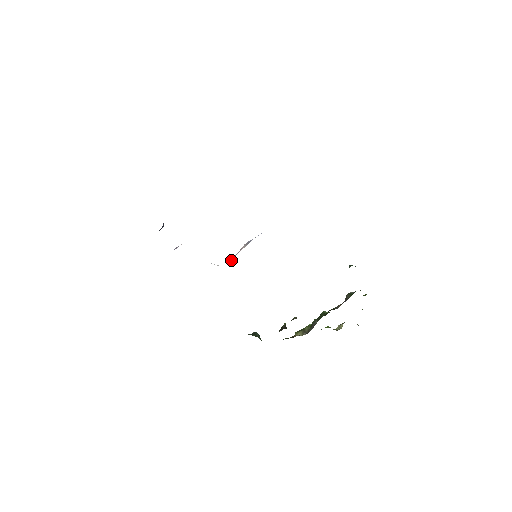
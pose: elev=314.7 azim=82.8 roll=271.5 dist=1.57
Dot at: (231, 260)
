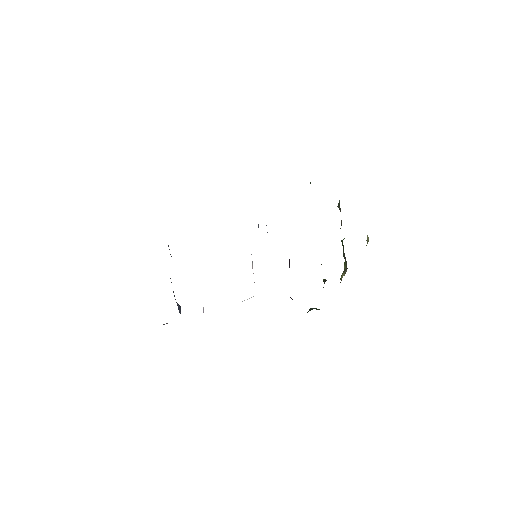
Dot at: occluded
